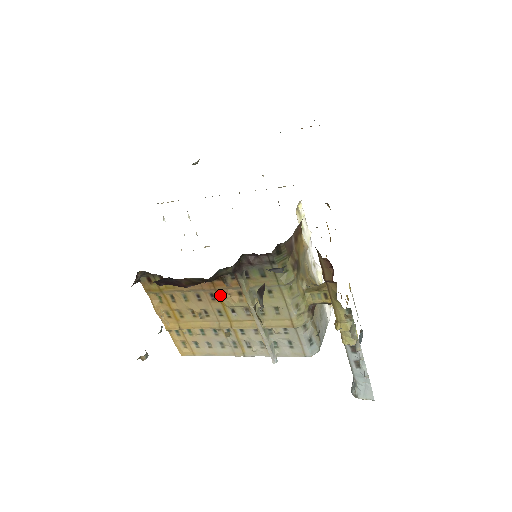
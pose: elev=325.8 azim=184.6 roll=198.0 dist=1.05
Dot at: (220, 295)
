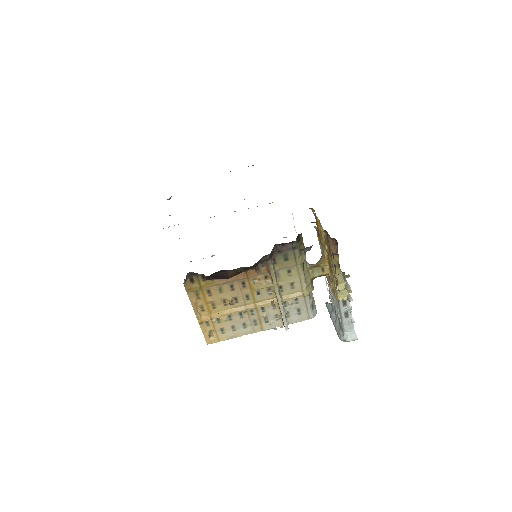
Dot at: (250, 282)
